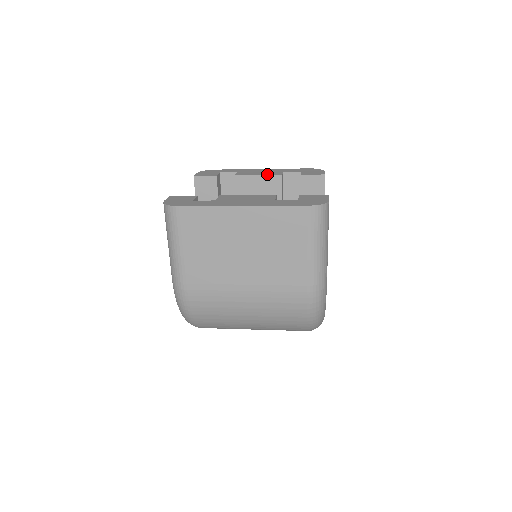
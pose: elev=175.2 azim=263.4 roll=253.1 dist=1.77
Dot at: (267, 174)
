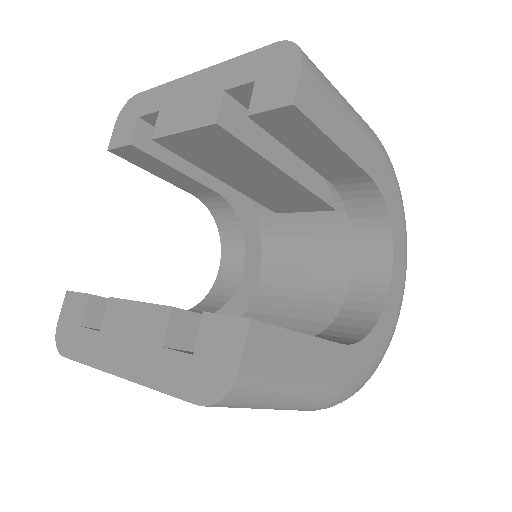
Dot at: (194, 123)
